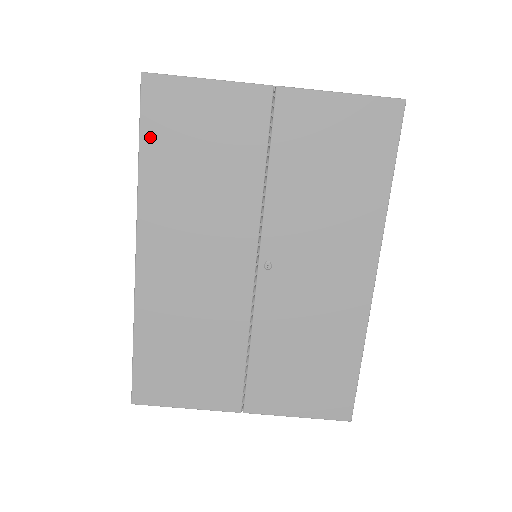
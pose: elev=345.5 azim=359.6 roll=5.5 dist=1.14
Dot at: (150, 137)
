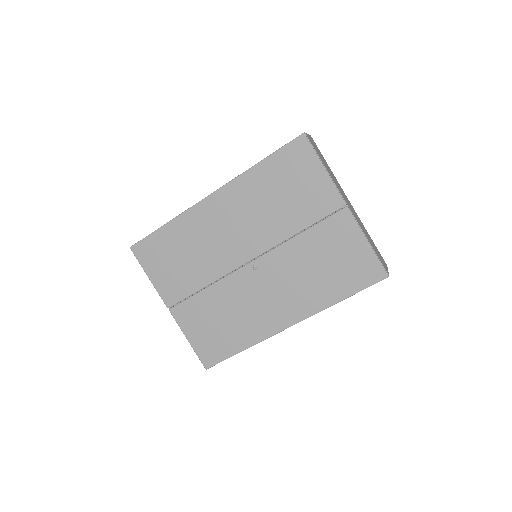
Dot at: (275, 160)
